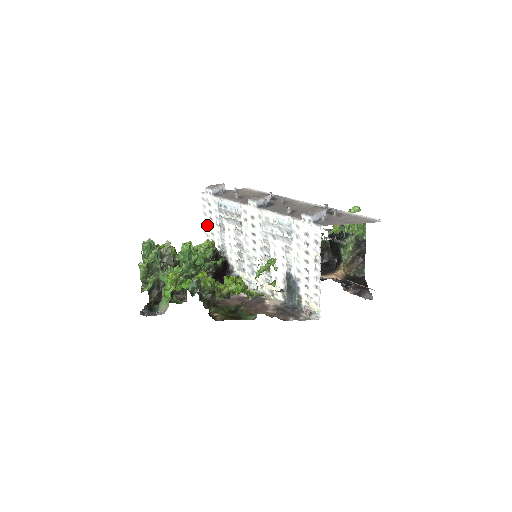
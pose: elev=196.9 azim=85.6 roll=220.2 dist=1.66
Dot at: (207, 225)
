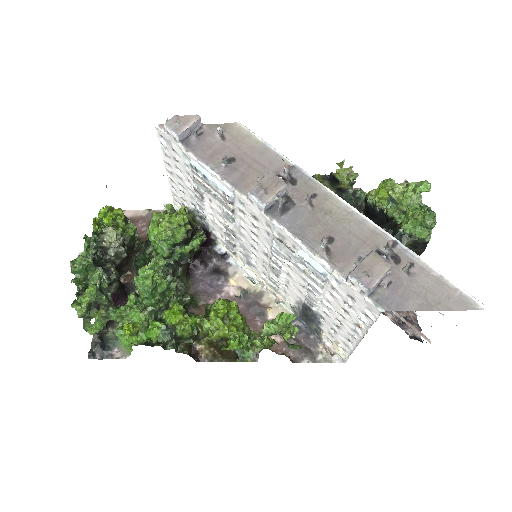
Dot at: (171, 171)
